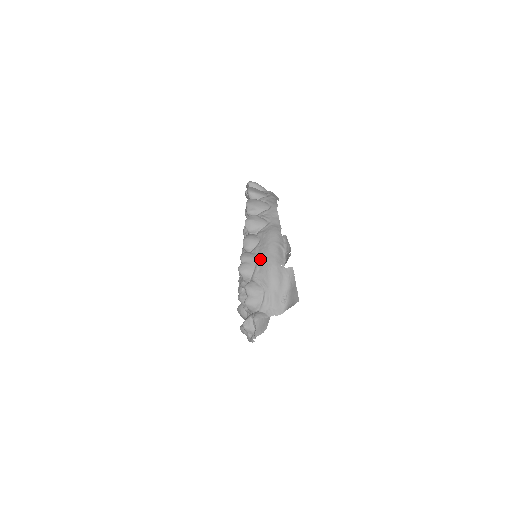
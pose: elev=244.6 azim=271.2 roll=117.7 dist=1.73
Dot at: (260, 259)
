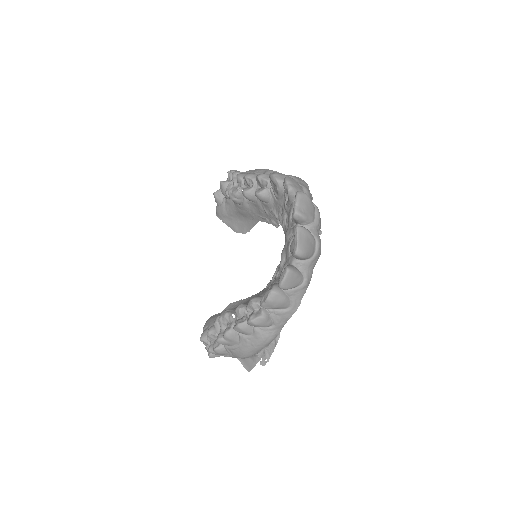
Dot at: (240, 348)
